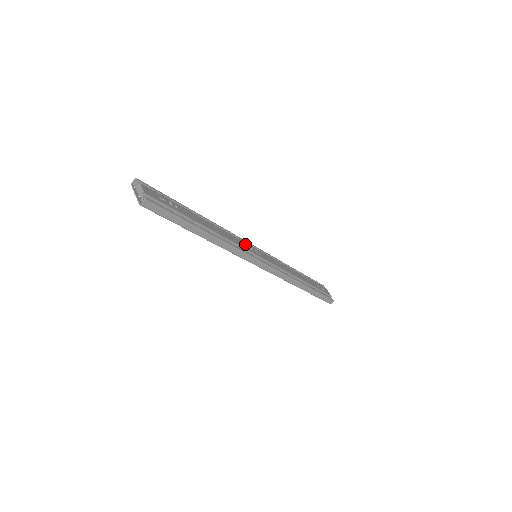
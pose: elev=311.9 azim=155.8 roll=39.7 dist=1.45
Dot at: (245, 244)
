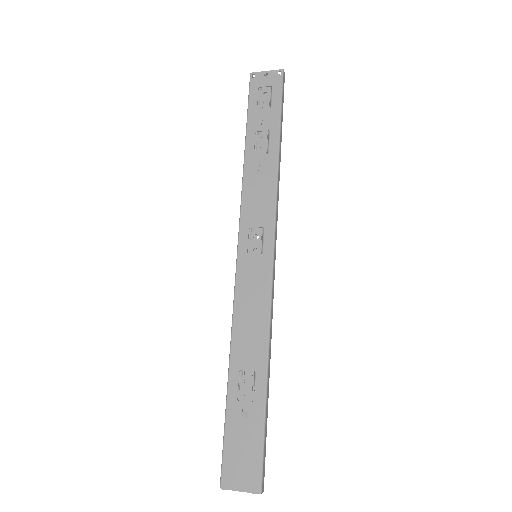
Dot at: (255, 230)
